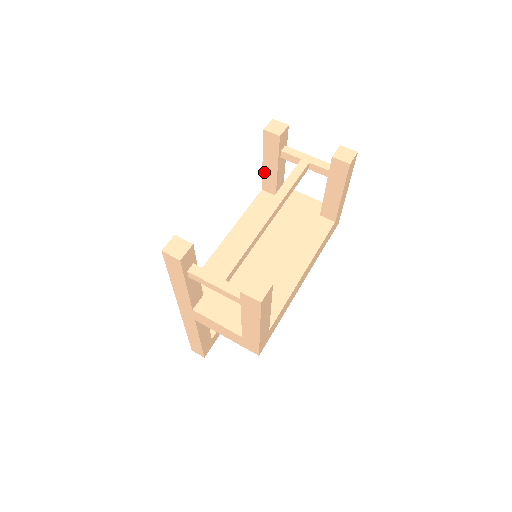
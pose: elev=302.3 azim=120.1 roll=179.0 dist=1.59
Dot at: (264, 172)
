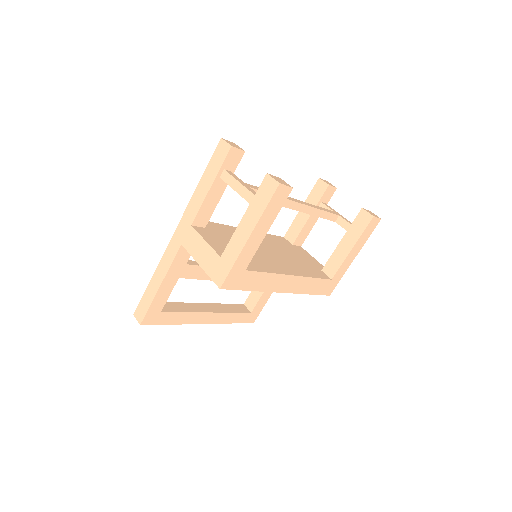
Dot at: (296, 219)
